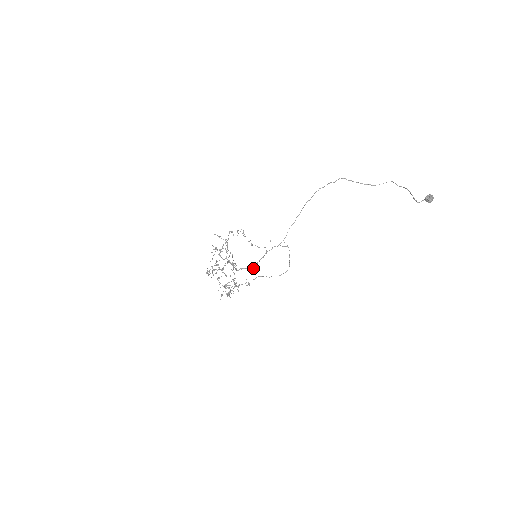
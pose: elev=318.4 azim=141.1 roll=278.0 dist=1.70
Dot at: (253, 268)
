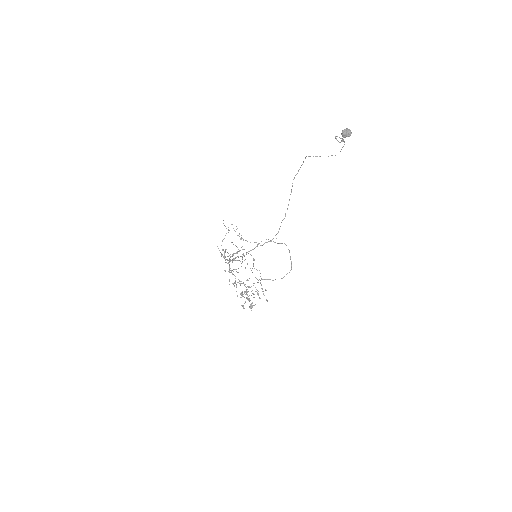
Dot at: (224, 251)
